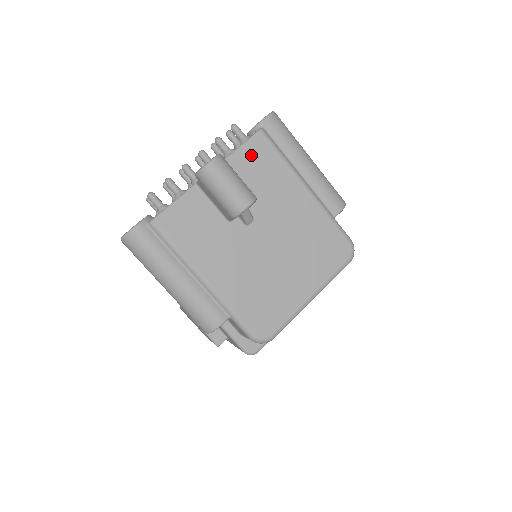
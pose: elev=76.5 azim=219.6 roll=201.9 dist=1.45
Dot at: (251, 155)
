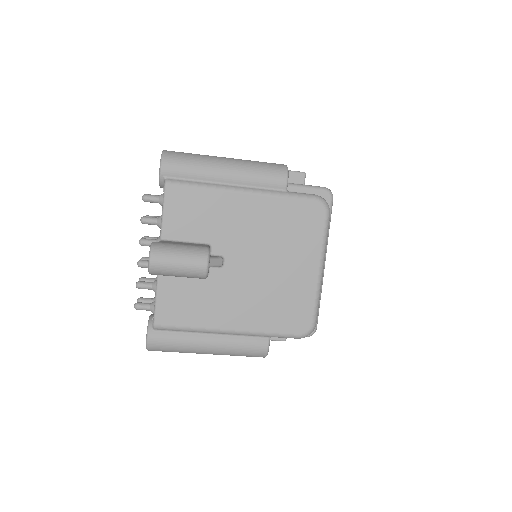
Dot at: (177, 211)
